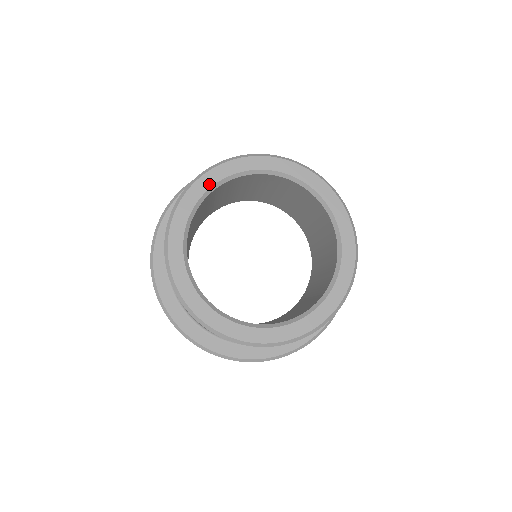
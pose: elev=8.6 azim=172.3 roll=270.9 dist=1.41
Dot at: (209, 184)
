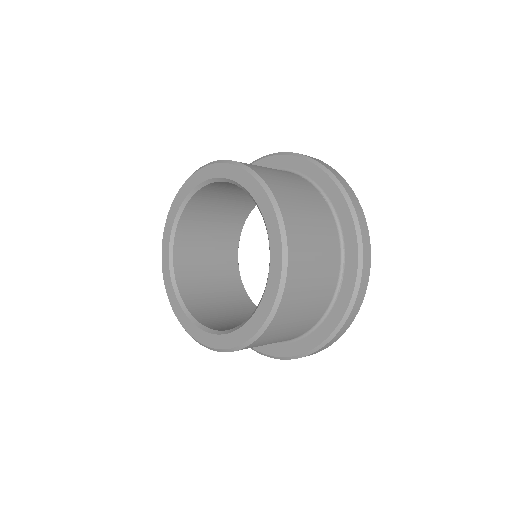
Dot at: (172, 219)
